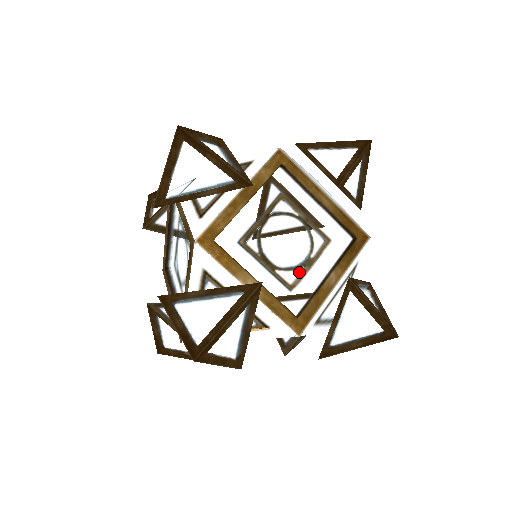
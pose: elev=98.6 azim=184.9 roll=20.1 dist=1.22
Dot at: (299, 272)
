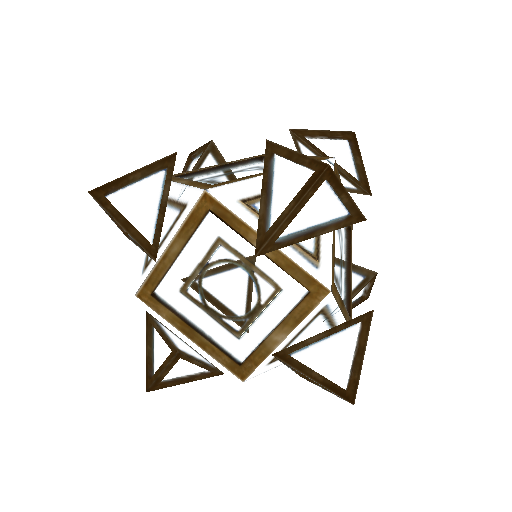
Dot at: occluded
